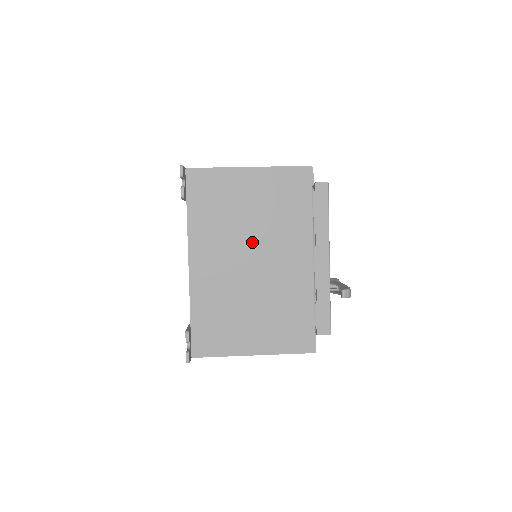
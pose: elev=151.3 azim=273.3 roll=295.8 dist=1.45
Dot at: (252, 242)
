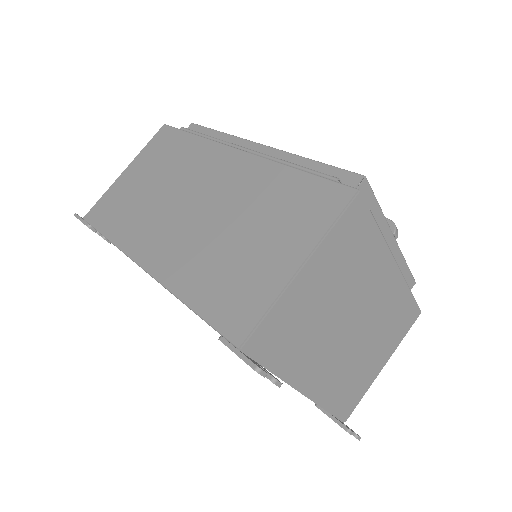
Dot at: (343, 315)
